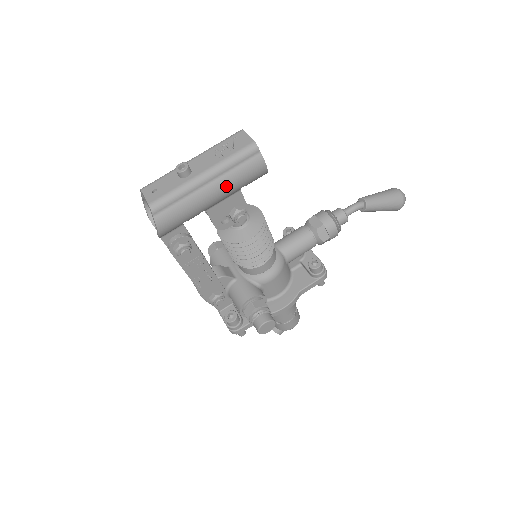
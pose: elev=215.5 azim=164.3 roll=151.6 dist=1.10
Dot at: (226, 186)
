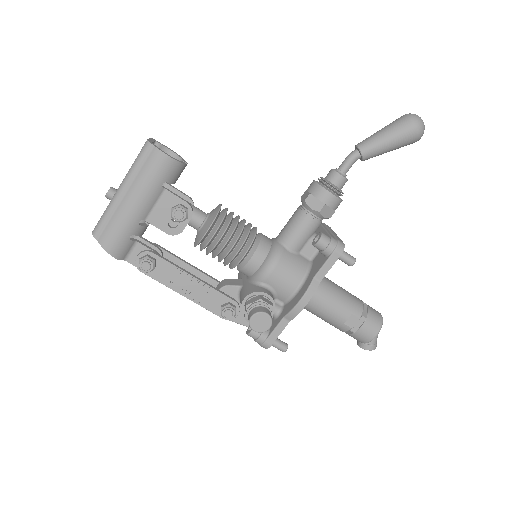
Dot at: (141, 189)
